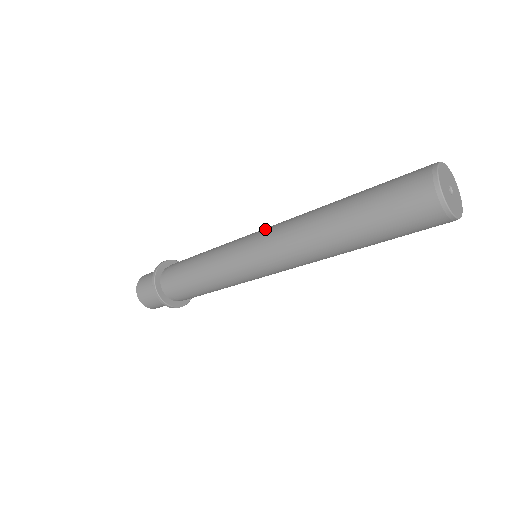
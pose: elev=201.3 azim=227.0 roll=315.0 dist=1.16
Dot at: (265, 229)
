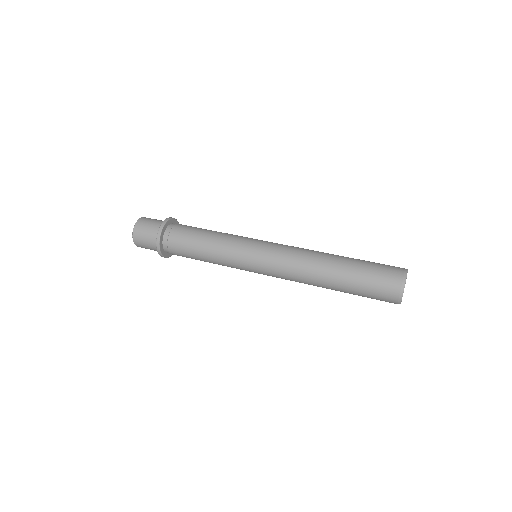
Dot at: (270, 270)
